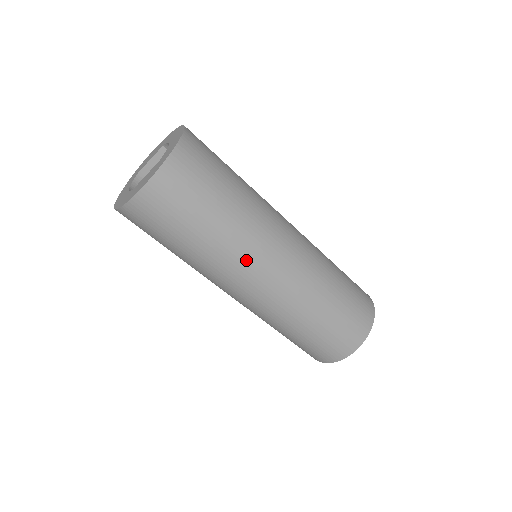
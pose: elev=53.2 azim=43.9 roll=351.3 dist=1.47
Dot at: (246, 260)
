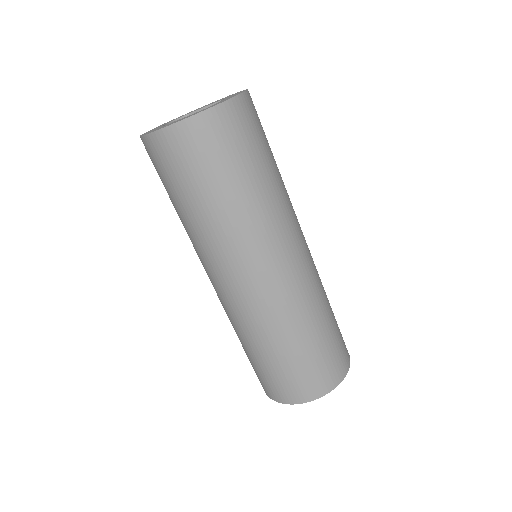
Dot at: (233, 253)
